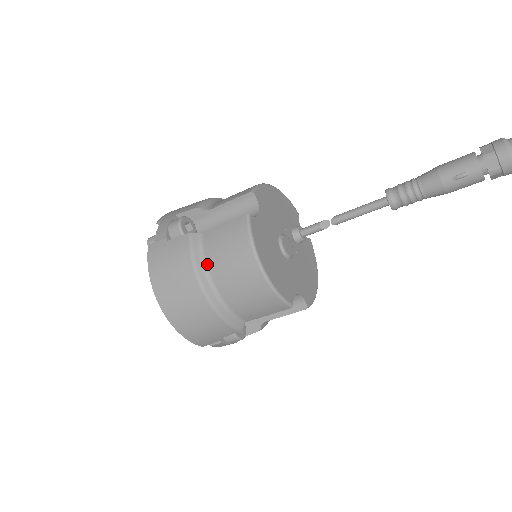
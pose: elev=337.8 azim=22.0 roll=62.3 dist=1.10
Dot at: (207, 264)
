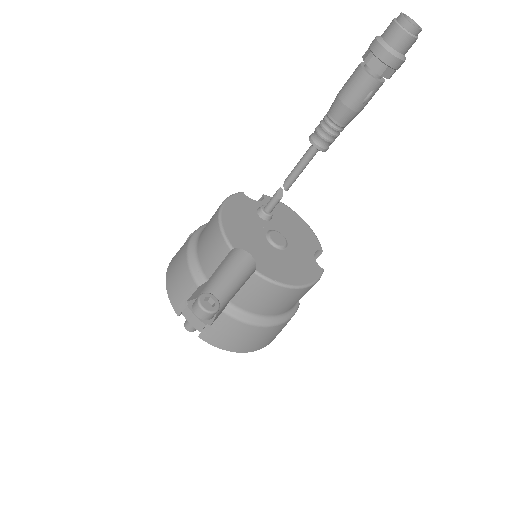
Dot at: (256, 314)
